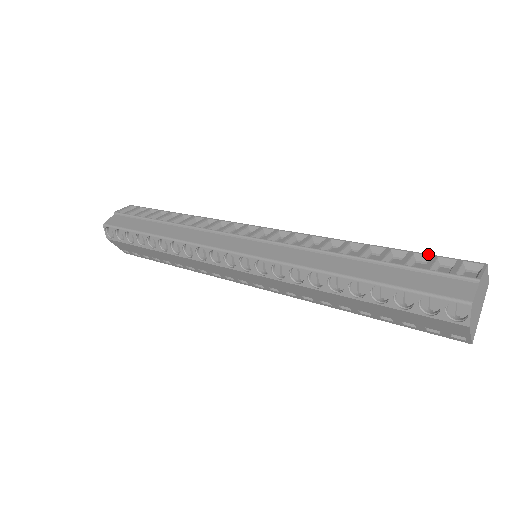
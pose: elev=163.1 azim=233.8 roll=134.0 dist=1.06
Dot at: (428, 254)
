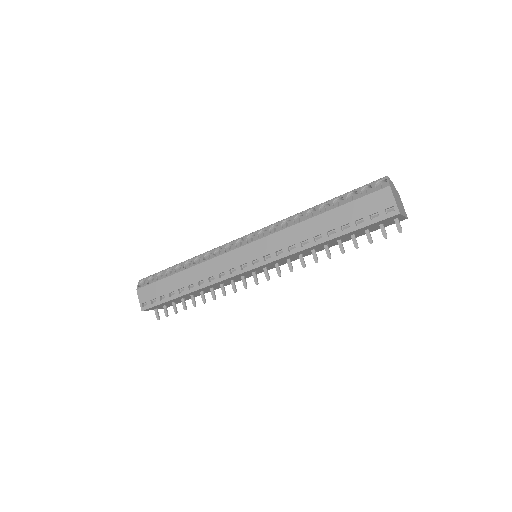
Dot at: occluded
